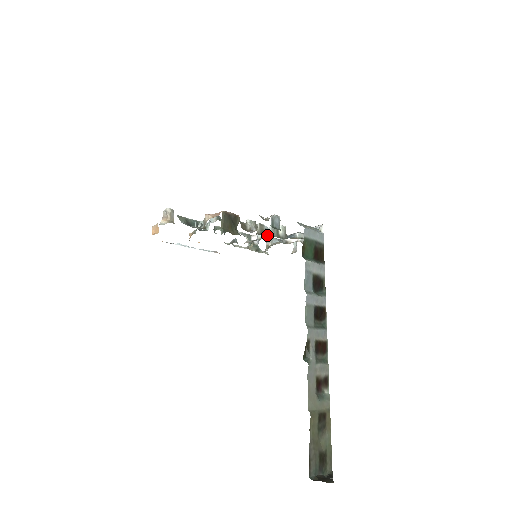
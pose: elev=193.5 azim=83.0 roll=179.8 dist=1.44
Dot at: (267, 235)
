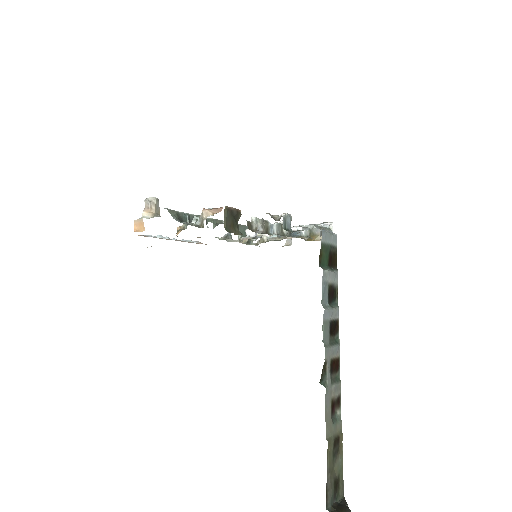
Dot at: (272, 234)
